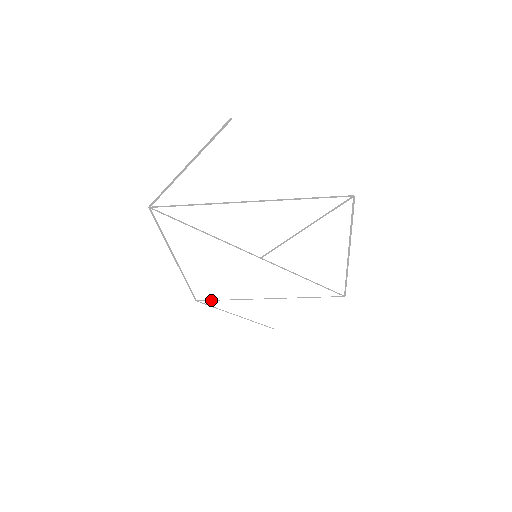
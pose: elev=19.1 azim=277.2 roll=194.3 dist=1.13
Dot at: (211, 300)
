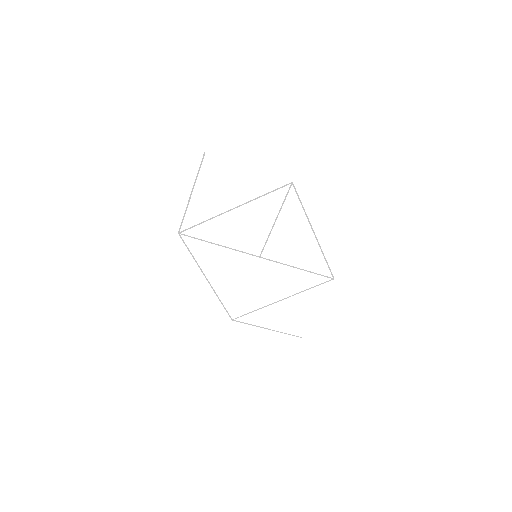
Dot at: occluded
